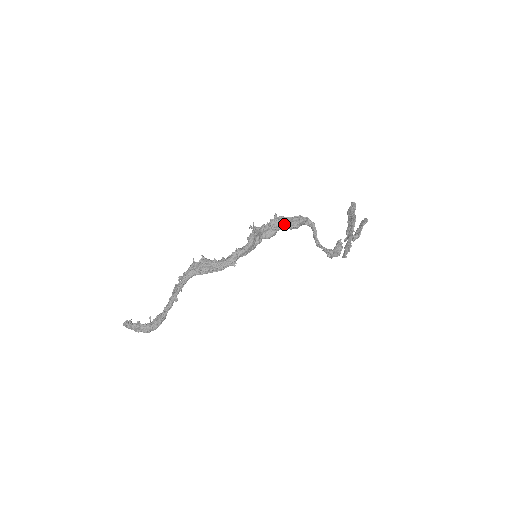
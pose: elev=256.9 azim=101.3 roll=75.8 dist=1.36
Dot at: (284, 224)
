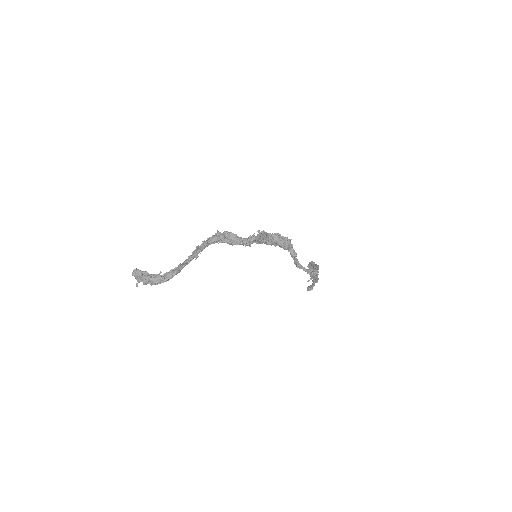
Dot at: (279, 241)
